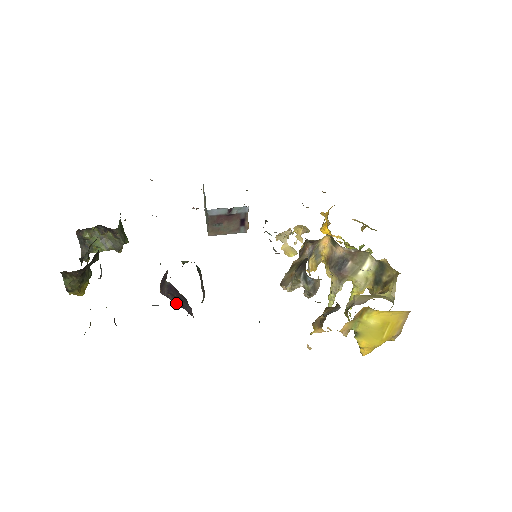
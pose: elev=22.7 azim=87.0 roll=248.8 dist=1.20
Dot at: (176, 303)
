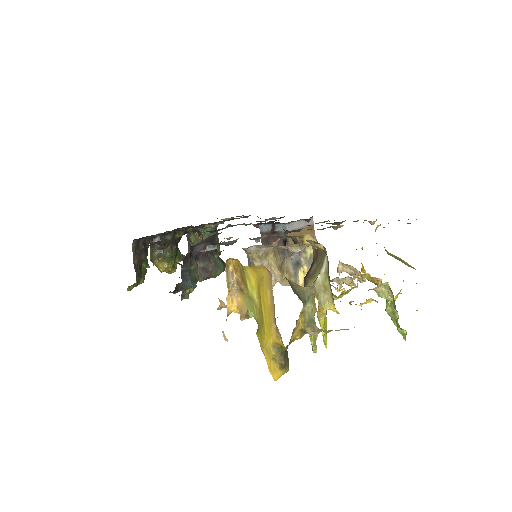
Dot at: occluded
